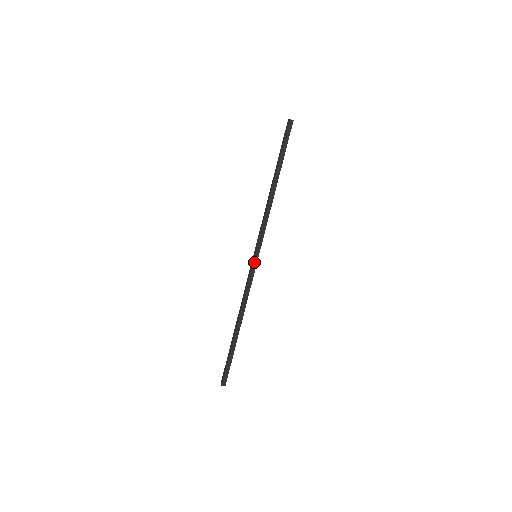
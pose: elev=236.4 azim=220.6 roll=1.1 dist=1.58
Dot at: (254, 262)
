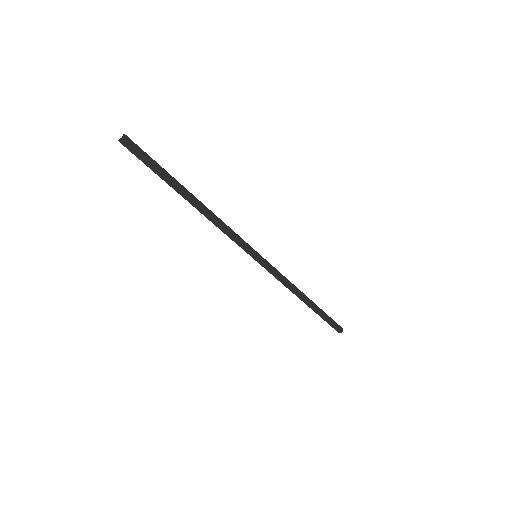
Dot at: (259, 262)
